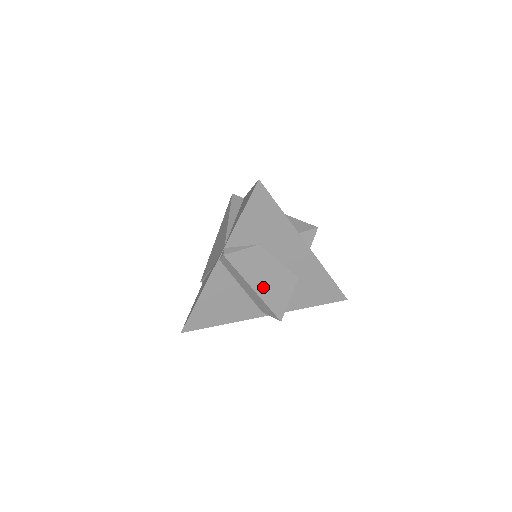
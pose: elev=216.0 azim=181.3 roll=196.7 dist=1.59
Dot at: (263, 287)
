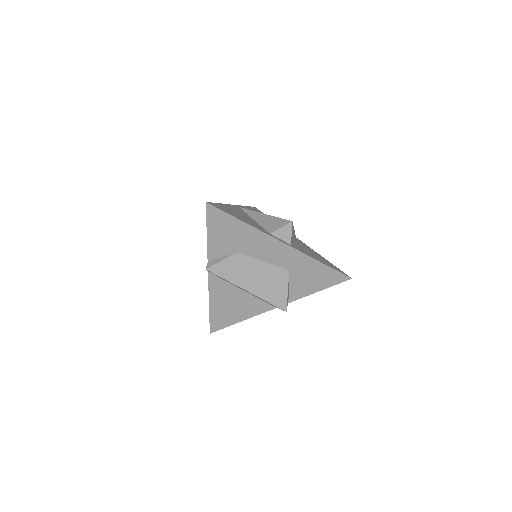
Dot at: (255, 286)
